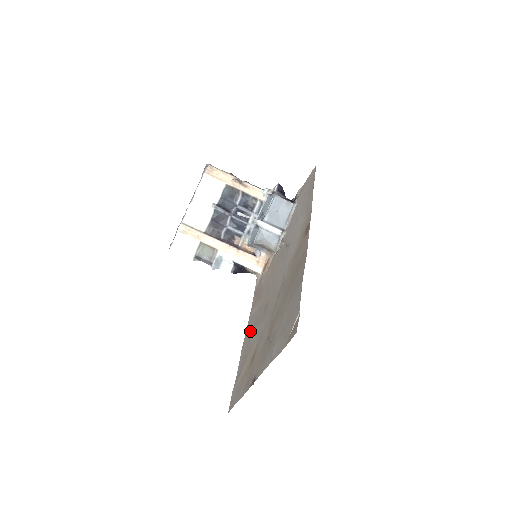
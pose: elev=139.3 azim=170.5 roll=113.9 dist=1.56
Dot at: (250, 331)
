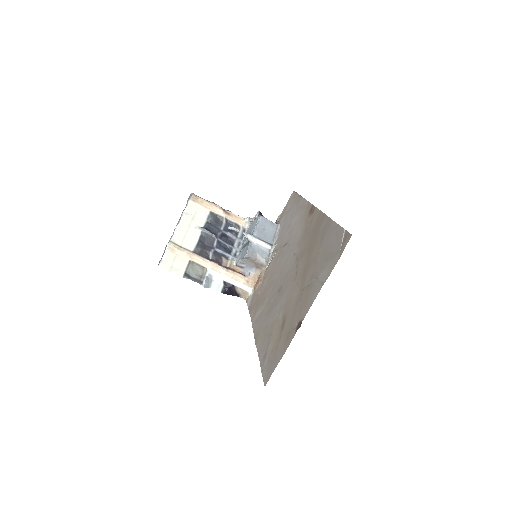
Dot at: (262, 323)
